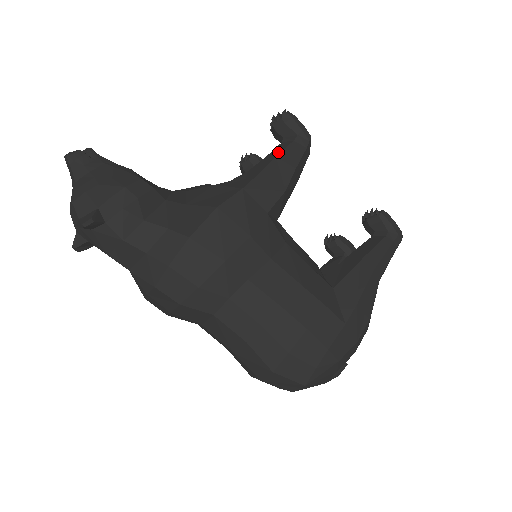
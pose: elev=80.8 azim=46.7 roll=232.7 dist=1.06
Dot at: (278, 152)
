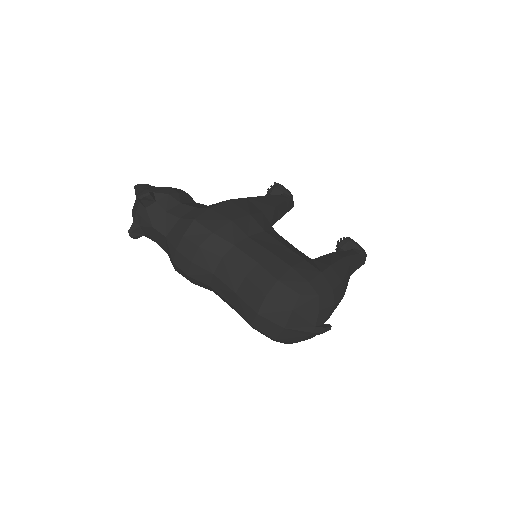
Dot at: (271, 195)
